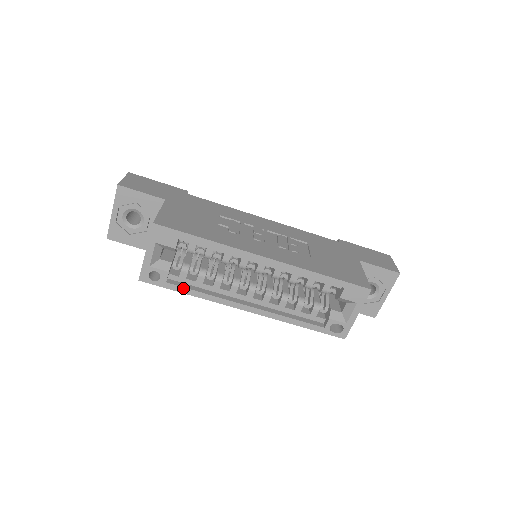
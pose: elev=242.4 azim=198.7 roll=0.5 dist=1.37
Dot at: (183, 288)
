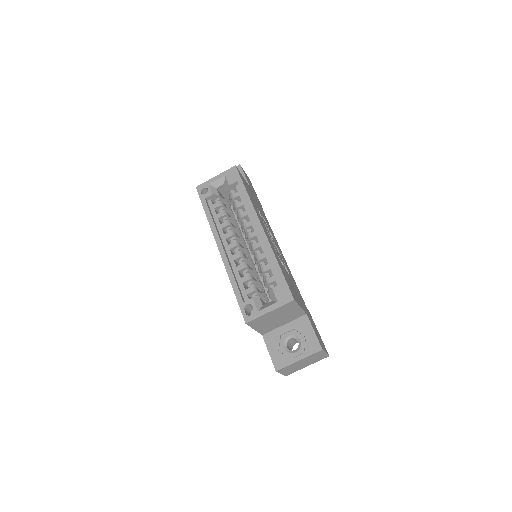
Dot at: (208, 208)
